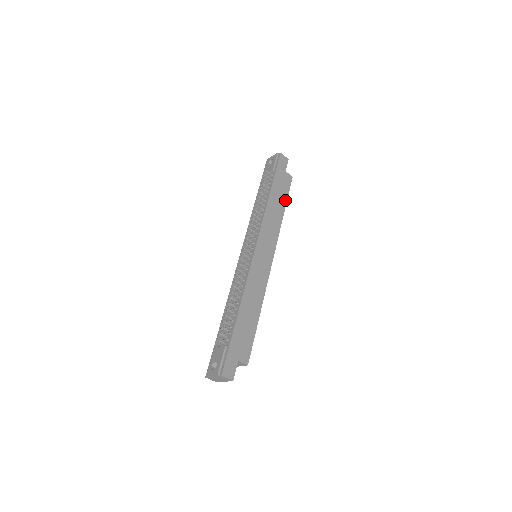
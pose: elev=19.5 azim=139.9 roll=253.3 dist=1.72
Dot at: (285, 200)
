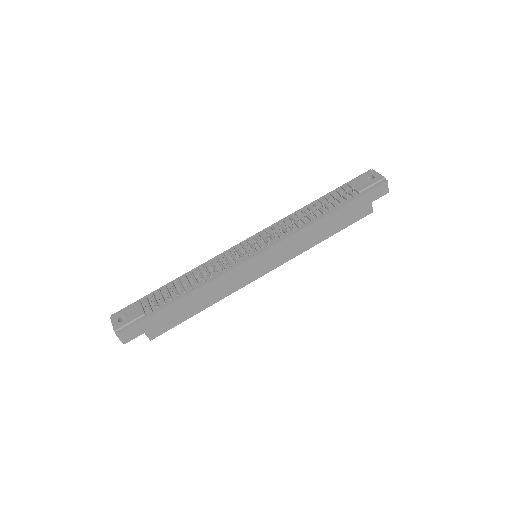
Dot at: (339, 229)
